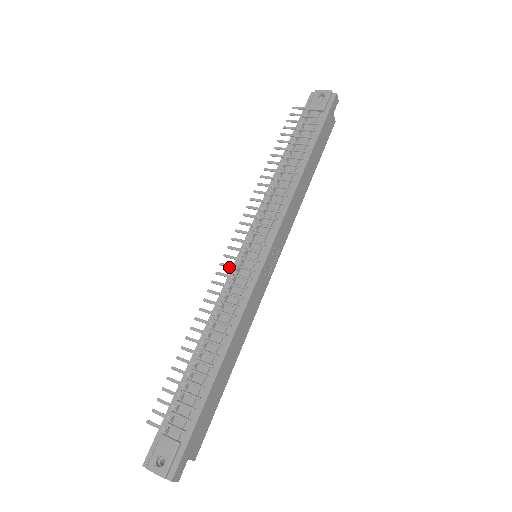
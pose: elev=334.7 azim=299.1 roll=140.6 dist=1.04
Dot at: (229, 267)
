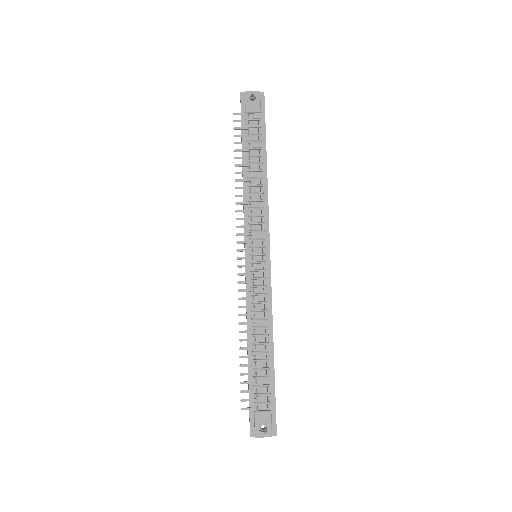
Dot at: (247, 275)
